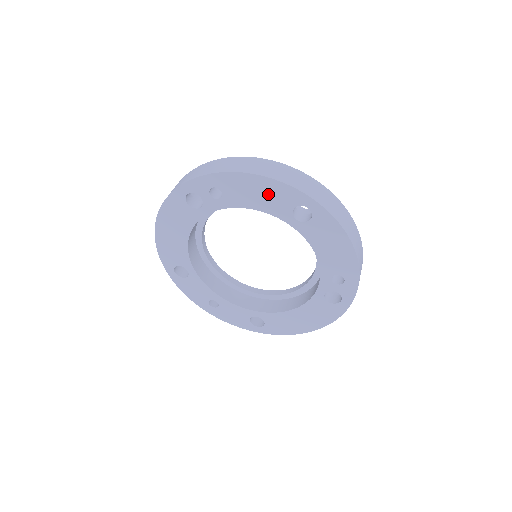
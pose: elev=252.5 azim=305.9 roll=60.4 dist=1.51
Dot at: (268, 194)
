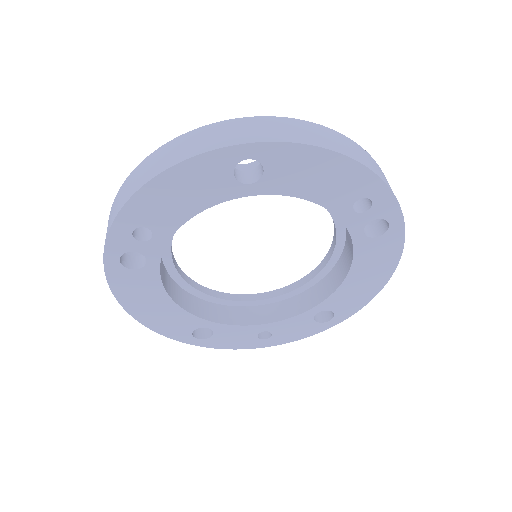
Dot at: (191, 185)
